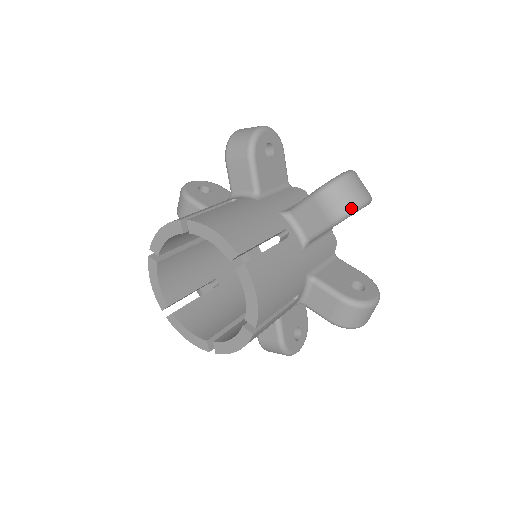
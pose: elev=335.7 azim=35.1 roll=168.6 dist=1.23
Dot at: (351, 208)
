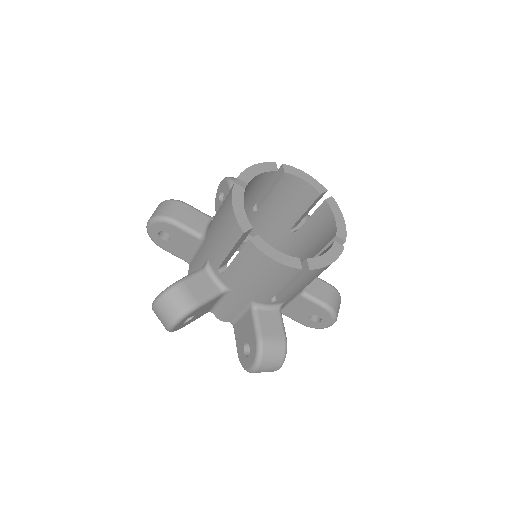
Dot at: occluded
